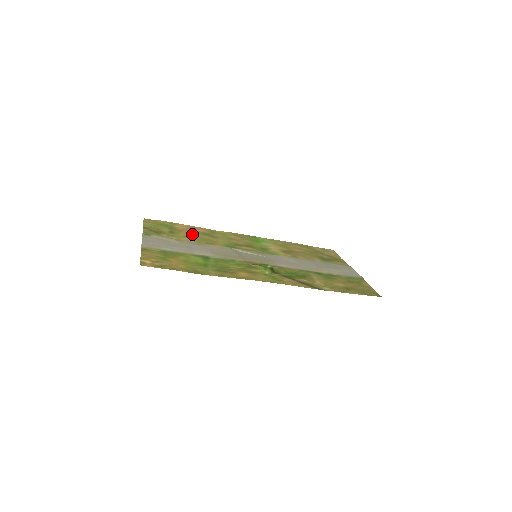
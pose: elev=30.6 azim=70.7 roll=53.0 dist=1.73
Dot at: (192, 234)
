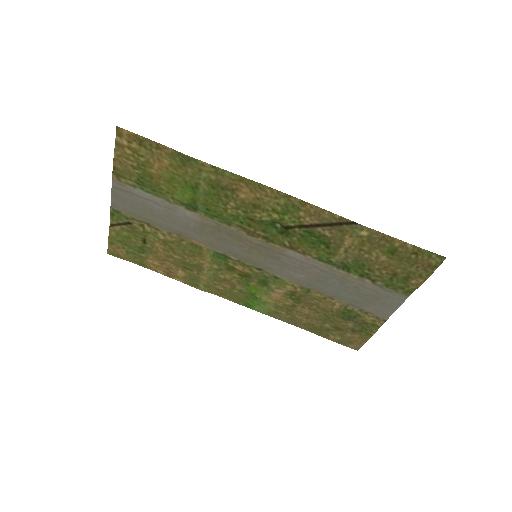
Dot at: (169, 254)
